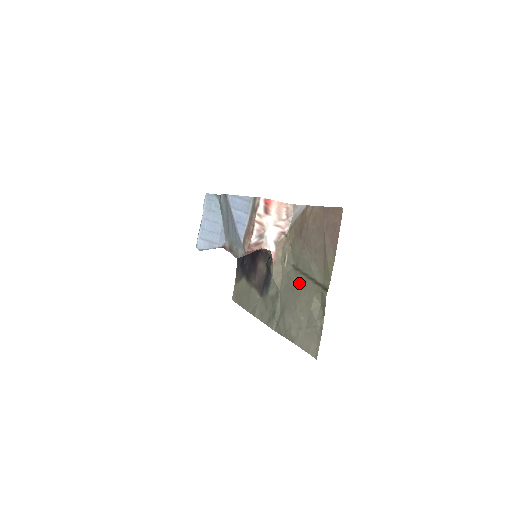
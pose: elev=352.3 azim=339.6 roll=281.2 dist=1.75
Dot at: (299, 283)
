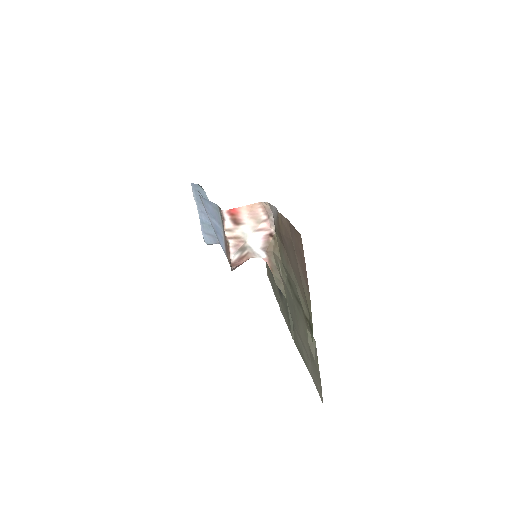
Dot at: (295, 304)
